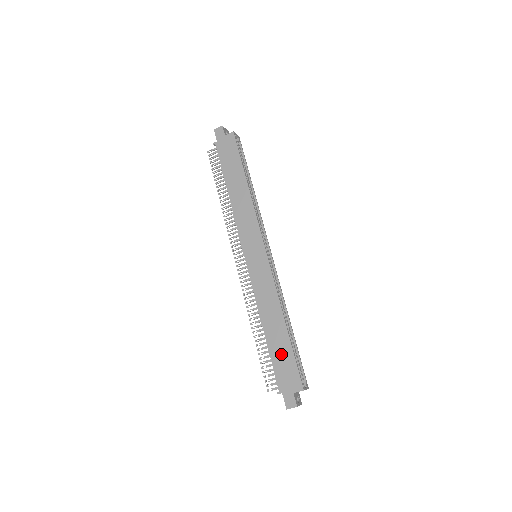
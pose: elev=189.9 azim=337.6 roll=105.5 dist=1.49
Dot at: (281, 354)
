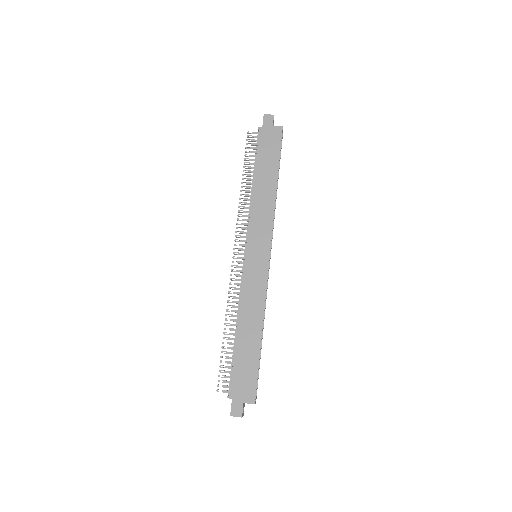
Dot at: (246, 361)
